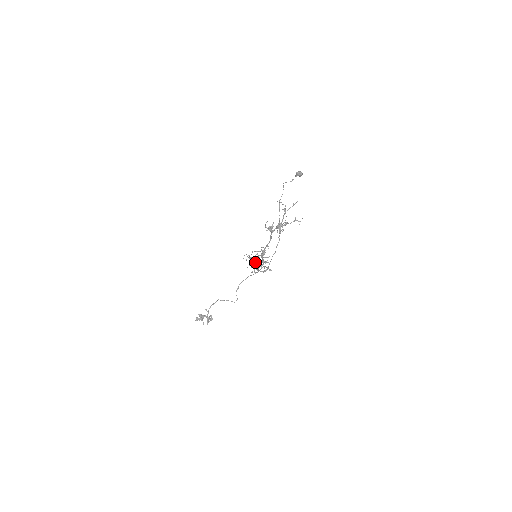
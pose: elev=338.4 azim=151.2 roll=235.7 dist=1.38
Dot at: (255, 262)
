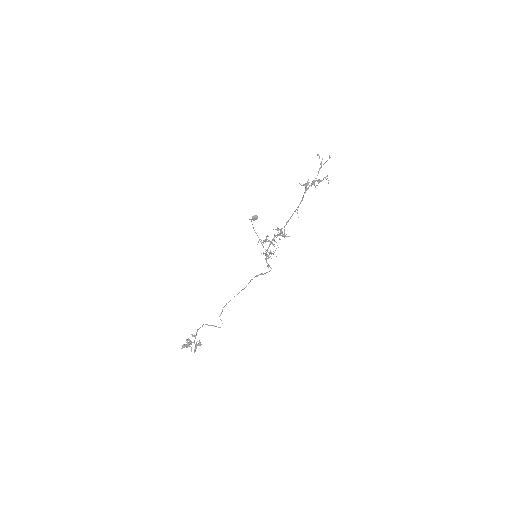
Dot at: occluded
